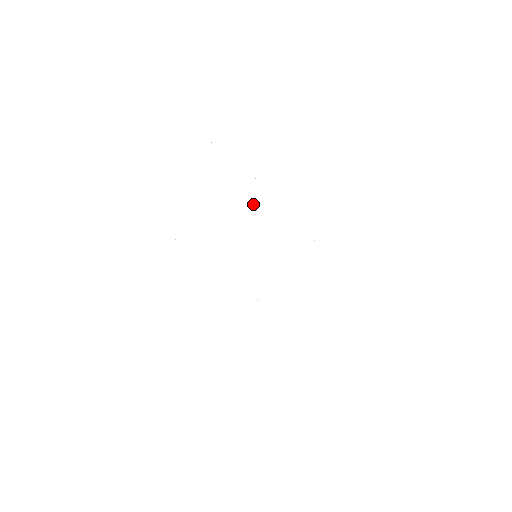
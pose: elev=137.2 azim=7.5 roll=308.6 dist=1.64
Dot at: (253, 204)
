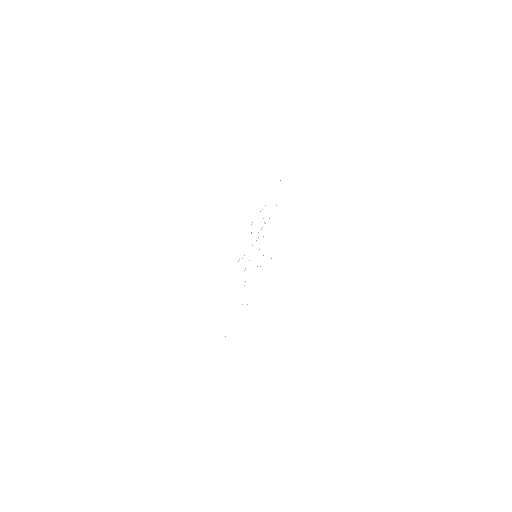
Dot at: occluded
